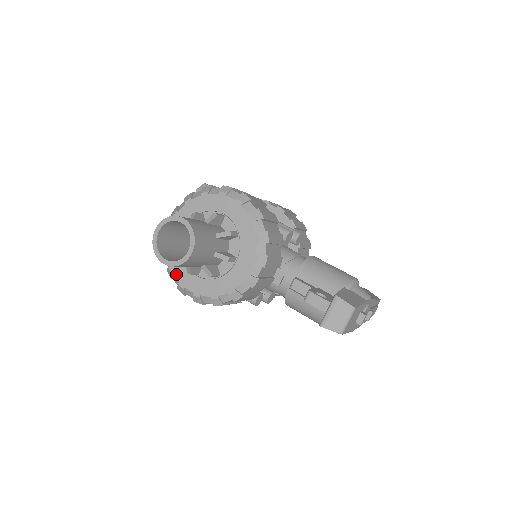
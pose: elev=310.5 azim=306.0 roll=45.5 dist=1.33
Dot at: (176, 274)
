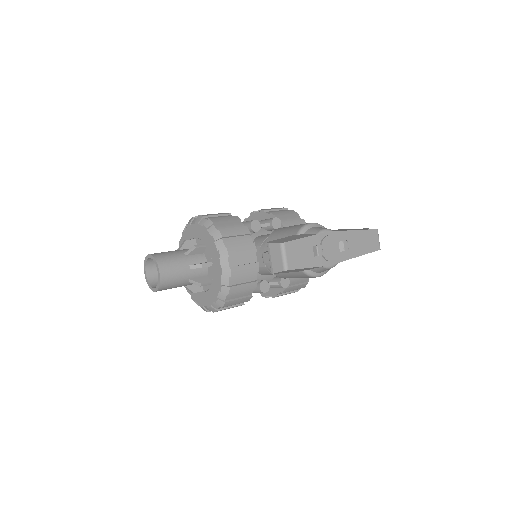
Dot at: (196, 300)
